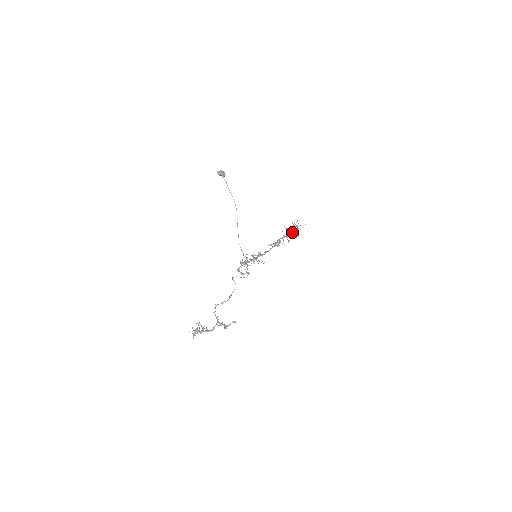
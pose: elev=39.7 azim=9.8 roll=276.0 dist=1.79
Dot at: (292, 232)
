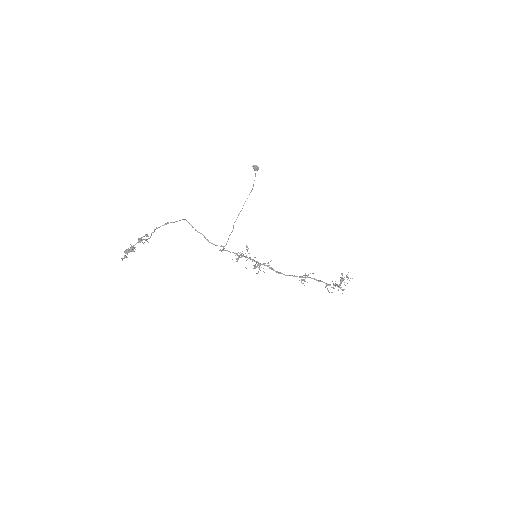
Dot at: (338, 285)
